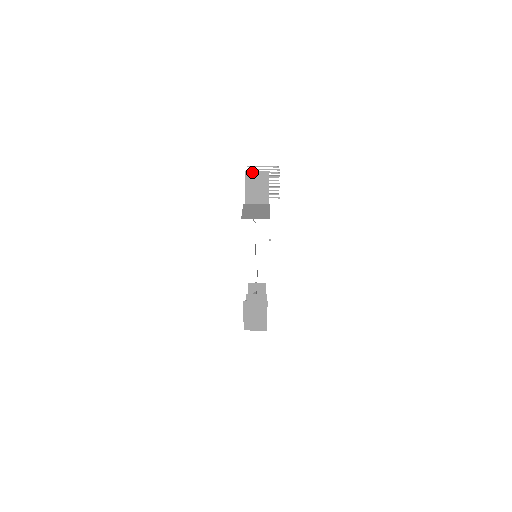
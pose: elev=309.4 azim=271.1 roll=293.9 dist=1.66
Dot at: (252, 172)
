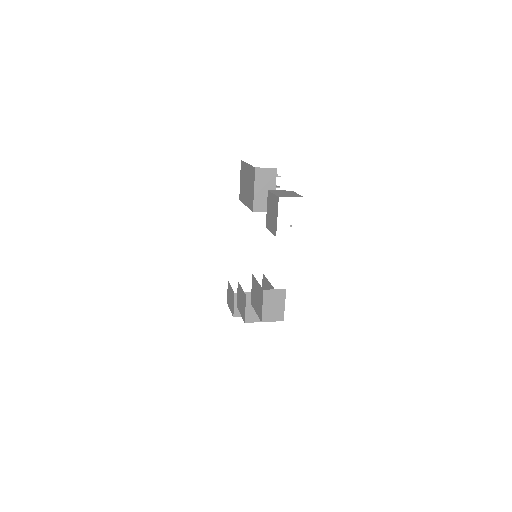
Dot at: (261, 169)
